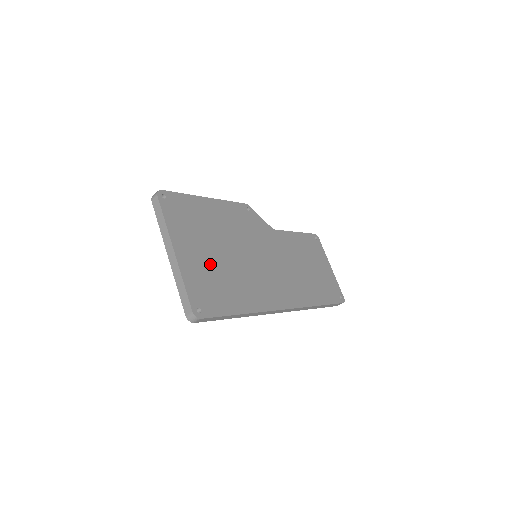
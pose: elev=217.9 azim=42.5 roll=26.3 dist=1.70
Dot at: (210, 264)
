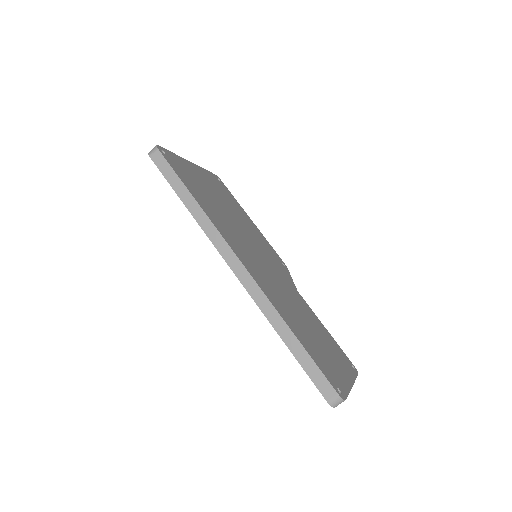
Dot at: (207, 189)
